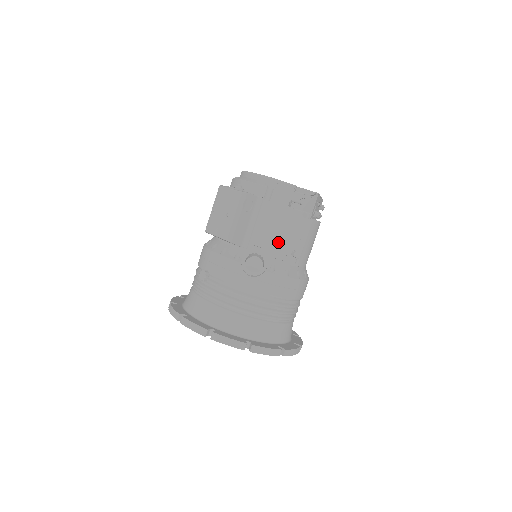
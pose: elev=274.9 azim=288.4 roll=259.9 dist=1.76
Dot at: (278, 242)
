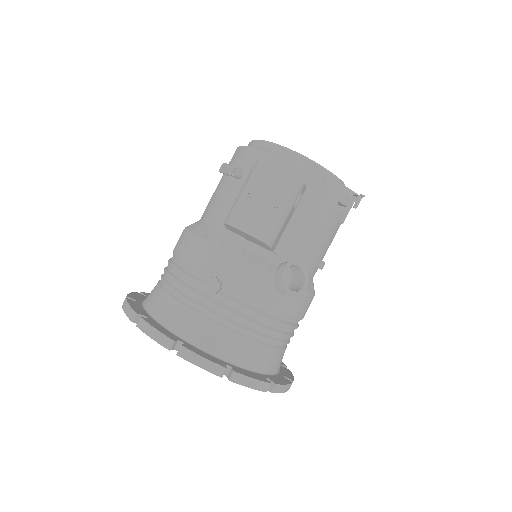
Dot at: (314, 251)
